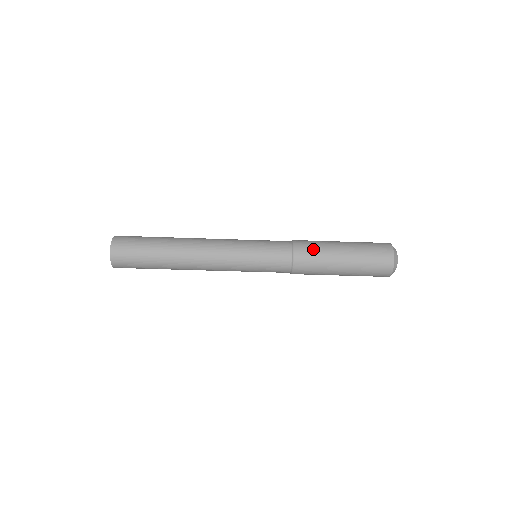
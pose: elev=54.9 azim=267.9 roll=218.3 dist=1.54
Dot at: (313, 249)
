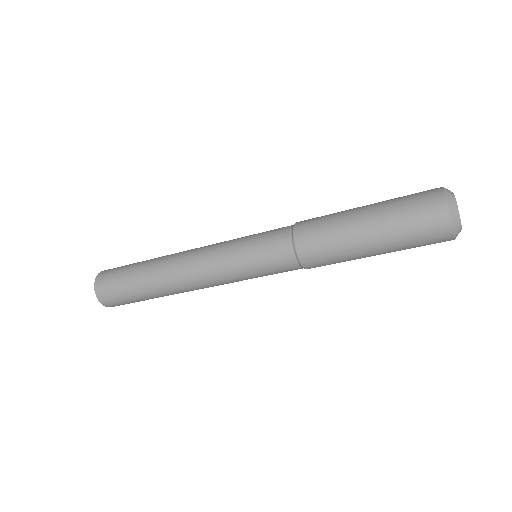
Dot at: (323, 248)
